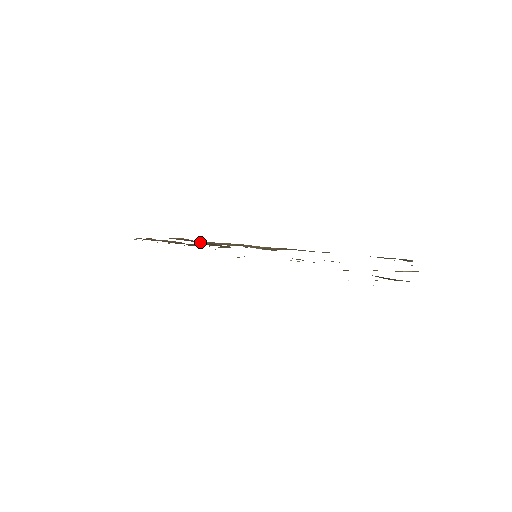
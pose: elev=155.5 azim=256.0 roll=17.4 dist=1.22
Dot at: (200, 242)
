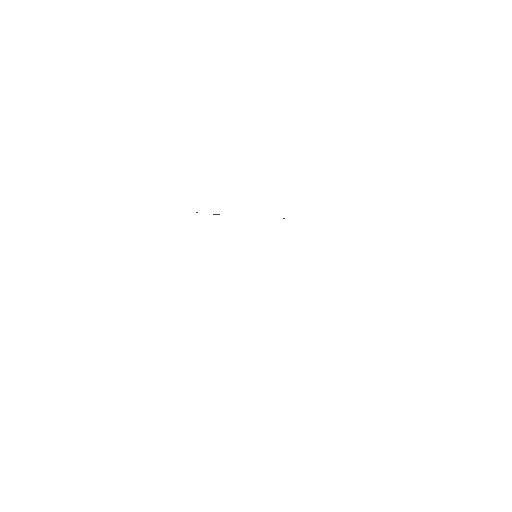
Dot at: occluded
